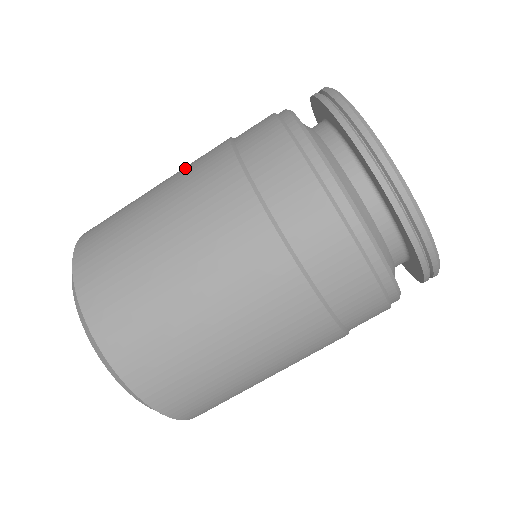
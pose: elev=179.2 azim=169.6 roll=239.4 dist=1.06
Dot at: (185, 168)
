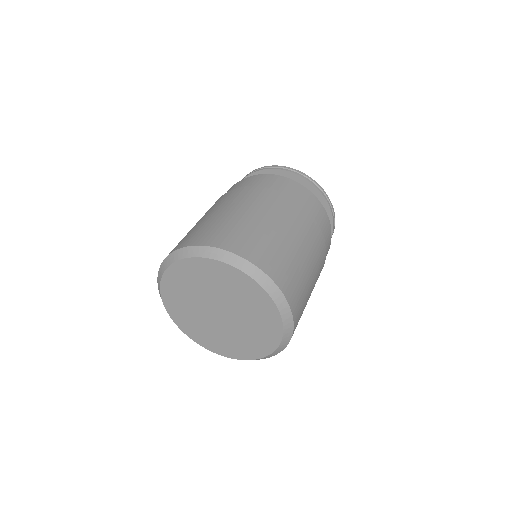
Dot at: occluded
